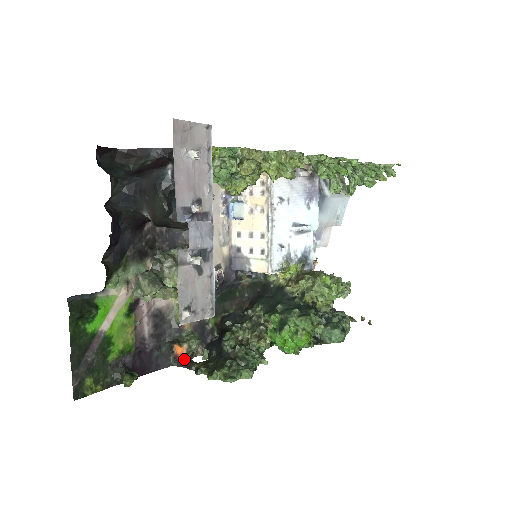
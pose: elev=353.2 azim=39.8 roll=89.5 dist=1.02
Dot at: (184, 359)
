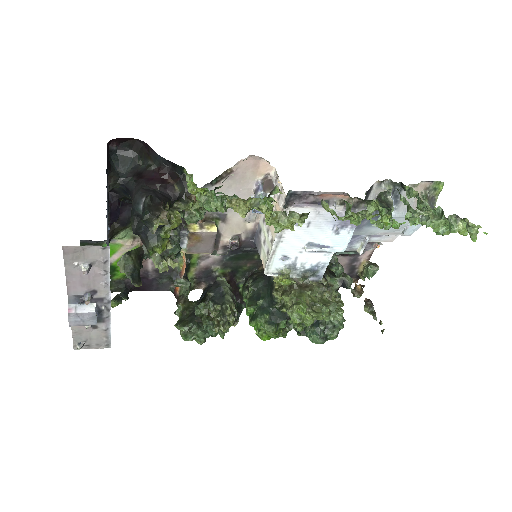
Dot at: (177, 294)
